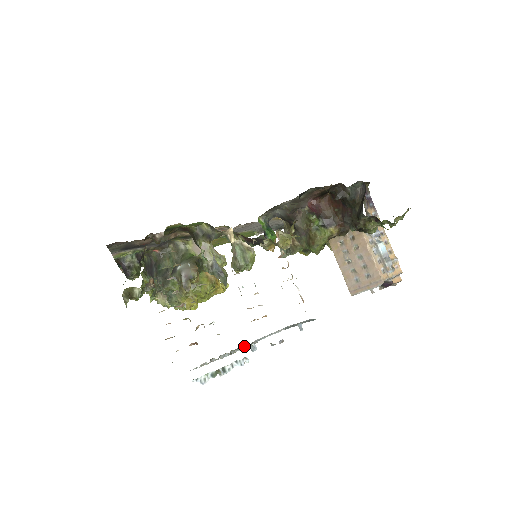
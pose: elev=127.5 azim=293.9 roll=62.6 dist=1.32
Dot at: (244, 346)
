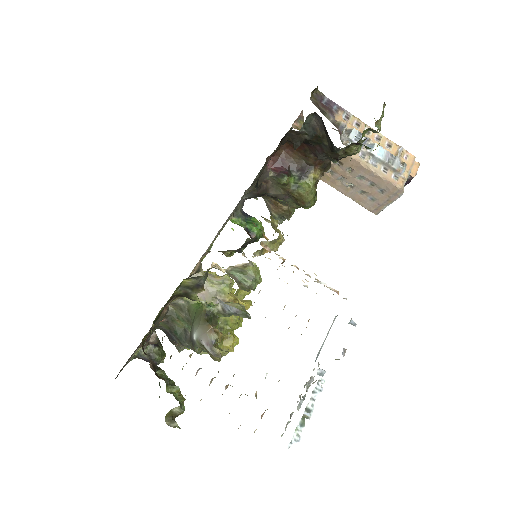
Dot at: (312, 383)
